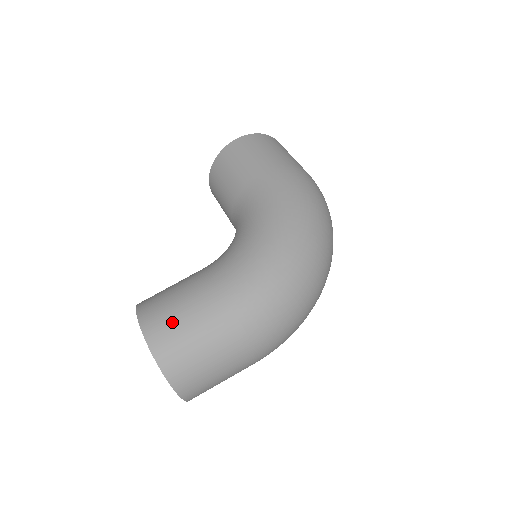
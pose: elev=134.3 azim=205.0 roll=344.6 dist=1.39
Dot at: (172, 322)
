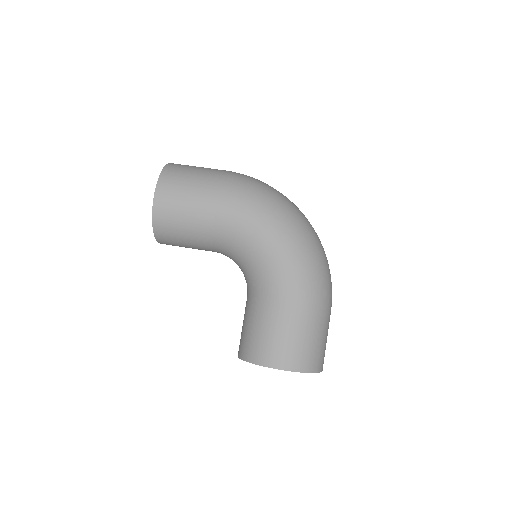
Dot at: (293, 347)
